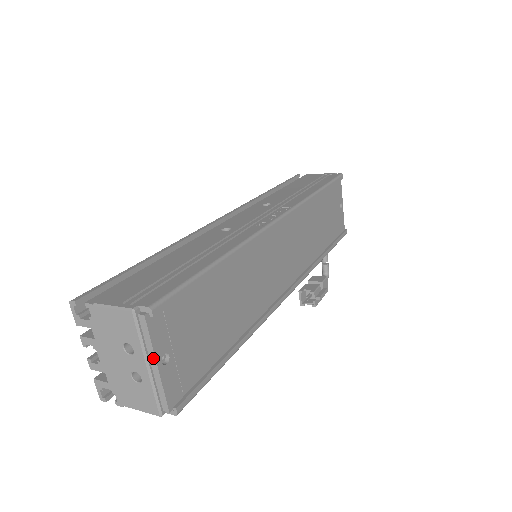
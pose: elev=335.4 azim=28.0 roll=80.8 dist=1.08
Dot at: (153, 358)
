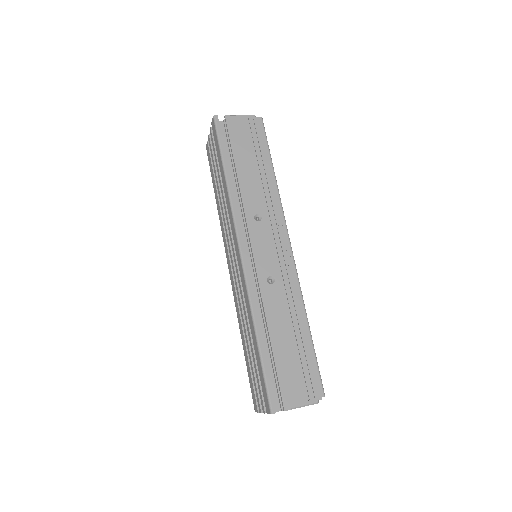
Dot at: occluded
